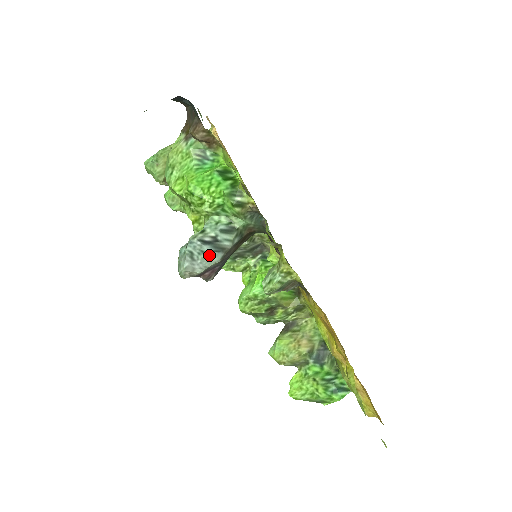
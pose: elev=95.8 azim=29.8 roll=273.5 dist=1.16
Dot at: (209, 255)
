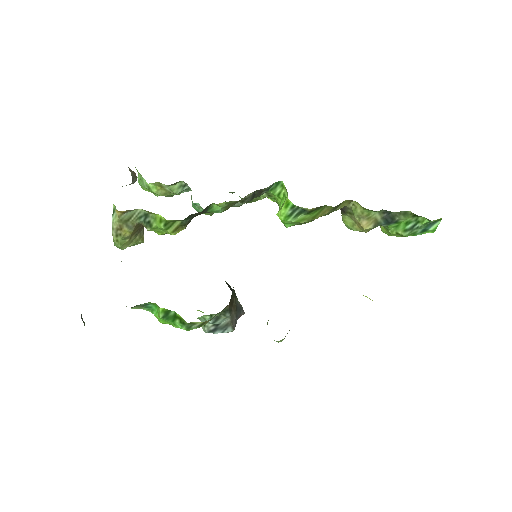
Dot at: (224, 332)
